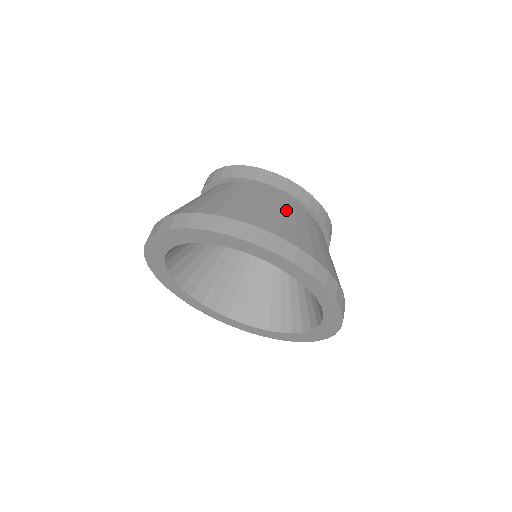
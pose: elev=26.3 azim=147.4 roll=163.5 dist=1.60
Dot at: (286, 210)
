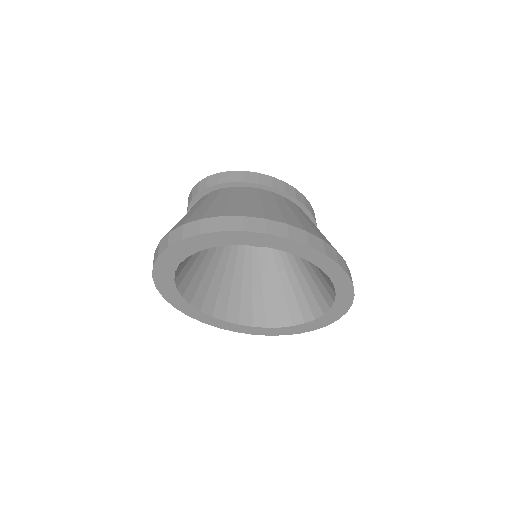
Dot at: (280, 203)
